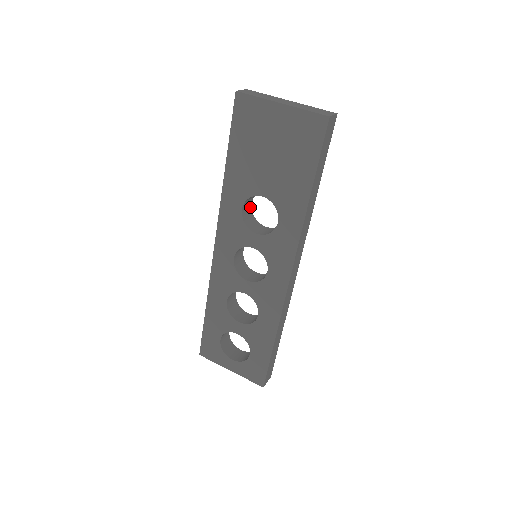
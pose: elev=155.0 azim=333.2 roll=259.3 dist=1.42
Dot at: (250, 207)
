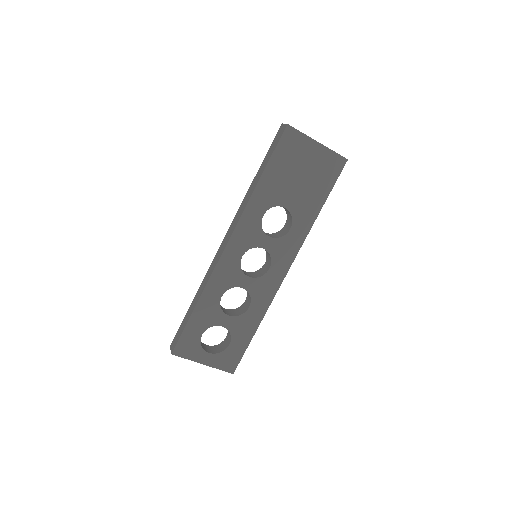
Dot at: occluded
